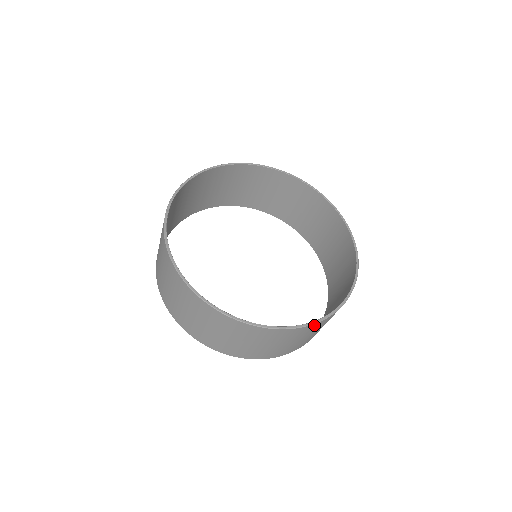
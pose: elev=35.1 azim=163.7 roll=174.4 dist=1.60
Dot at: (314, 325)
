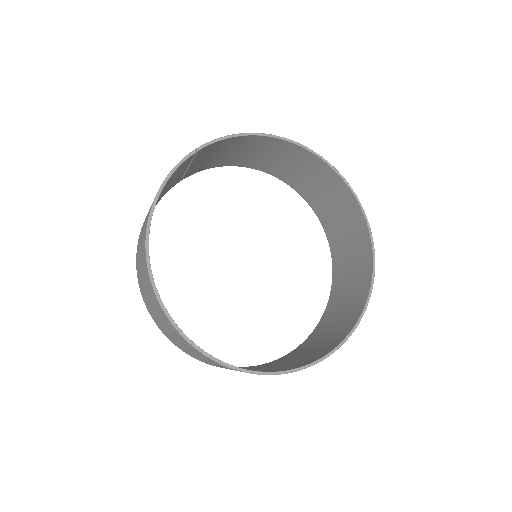
Dot at: (234, 369)
